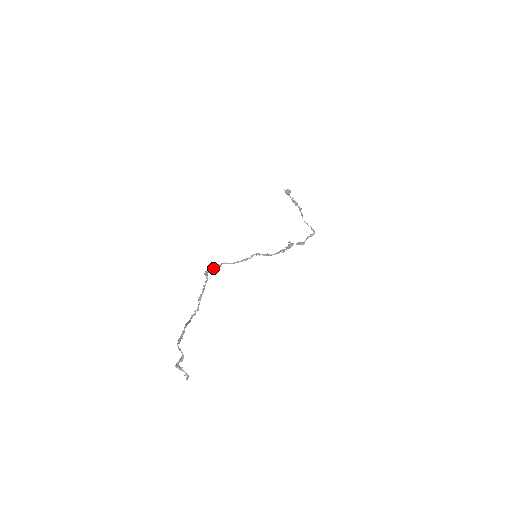
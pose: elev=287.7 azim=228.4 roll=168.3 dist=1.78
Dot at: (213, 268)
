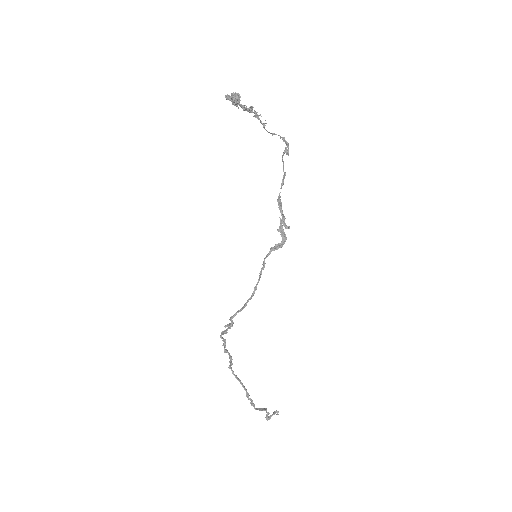
Dot at: (231, 324)
